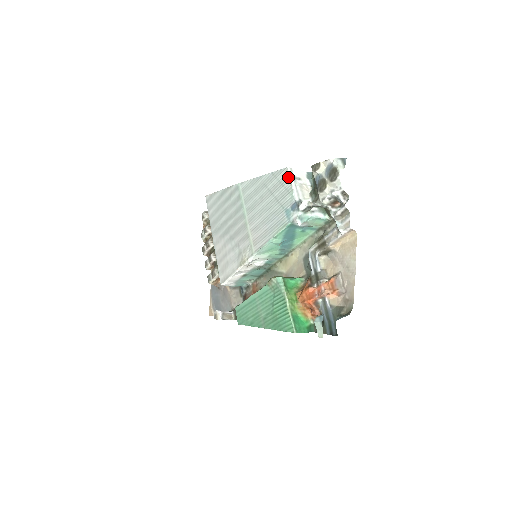
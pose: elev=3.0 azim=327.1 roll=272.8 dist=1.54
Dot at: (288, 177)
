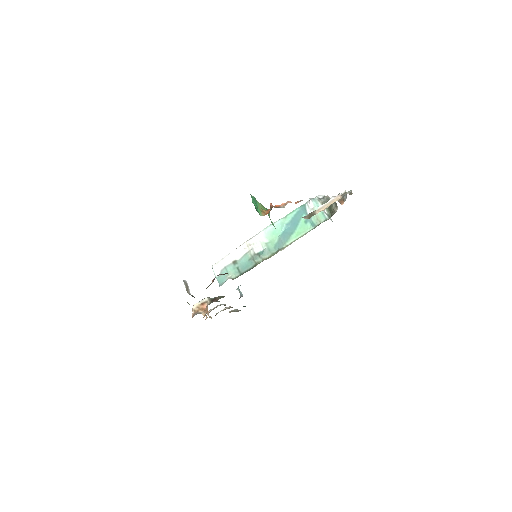
Dot at: occluded
